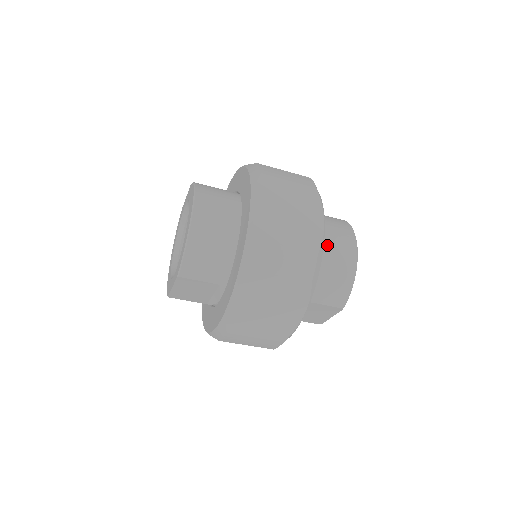
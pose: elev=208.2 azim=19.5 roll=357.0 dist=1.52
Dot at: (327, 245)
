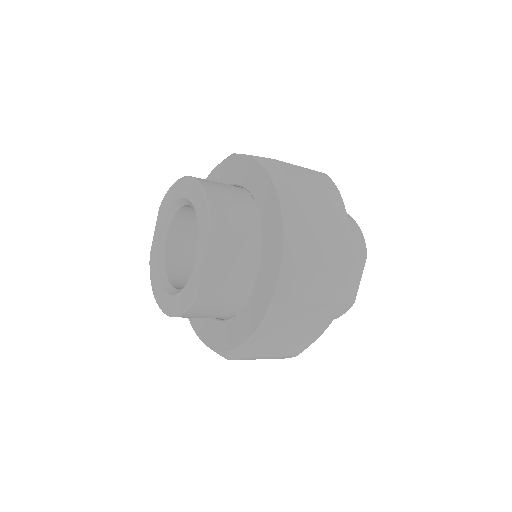
Dot at: occluded
